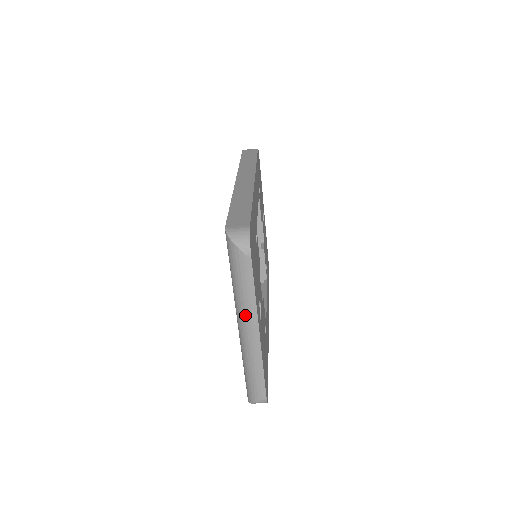
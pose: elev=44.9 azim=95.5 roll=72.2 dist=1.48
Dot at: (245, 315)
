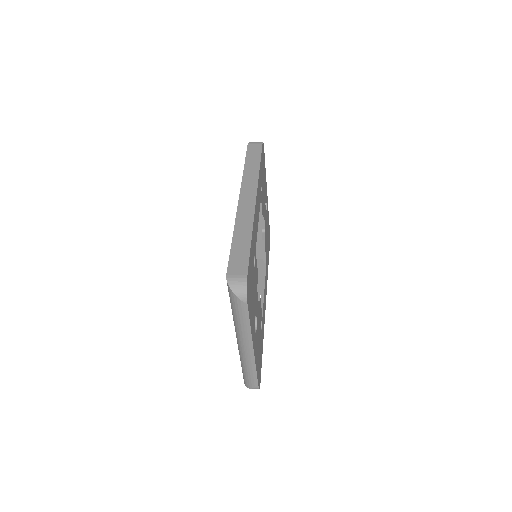
Dot at: (242, 337)
